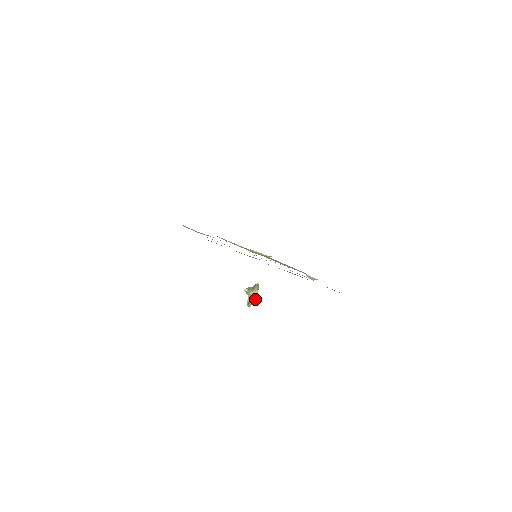
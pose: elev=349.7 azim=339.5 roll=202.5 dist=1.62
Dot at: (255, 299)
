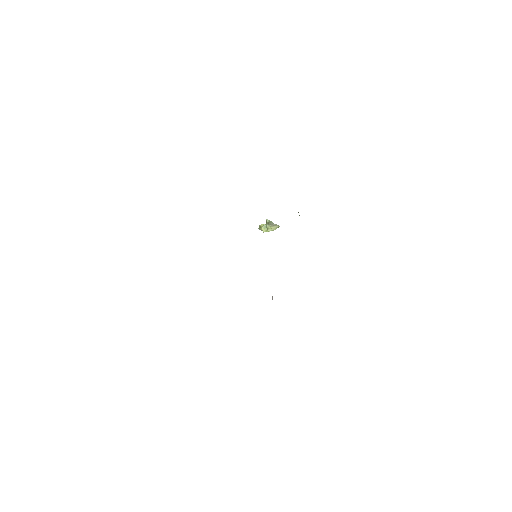
Dot at: occluded
